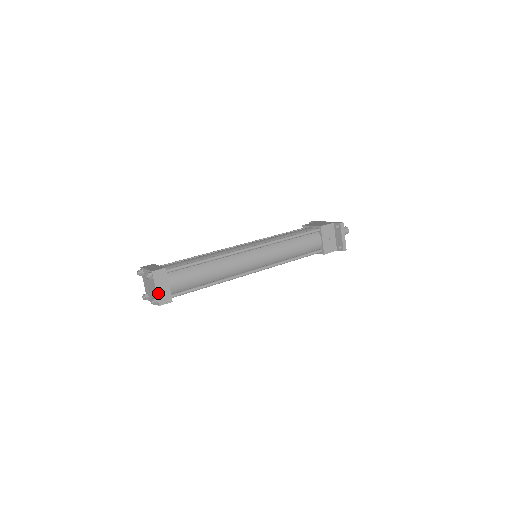
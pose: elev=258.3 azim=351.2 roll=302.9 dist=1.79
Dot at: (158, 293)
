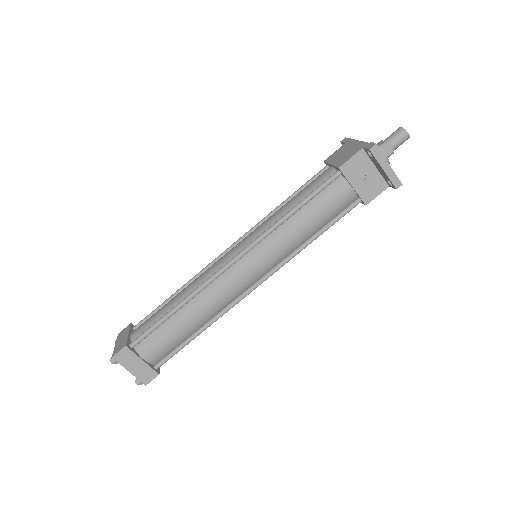
Dot at: (135, 374)
